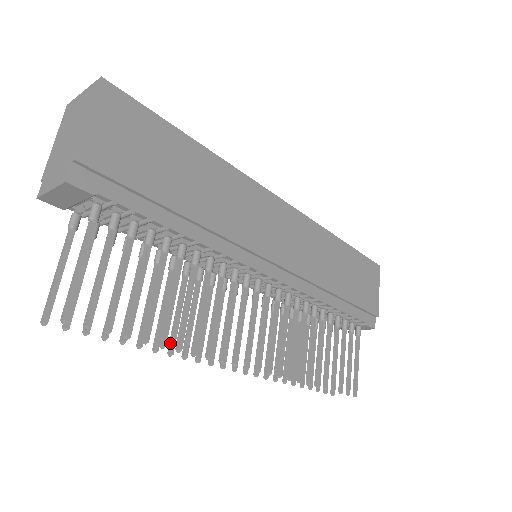
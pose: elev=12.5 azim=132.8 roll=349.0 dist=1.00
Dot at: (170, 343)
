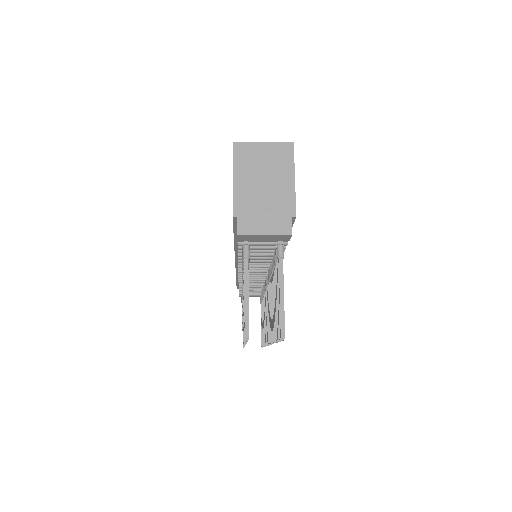
Dot at: occluded
